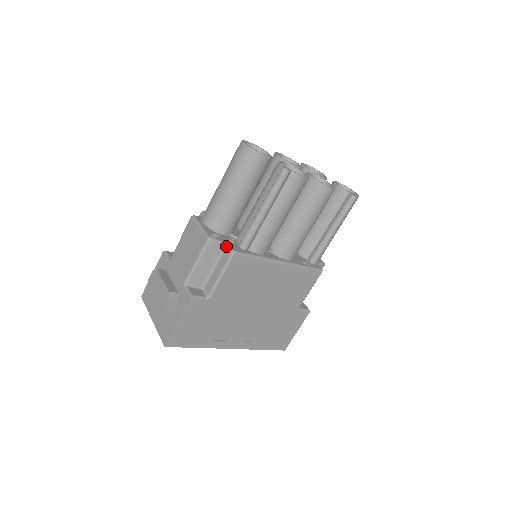
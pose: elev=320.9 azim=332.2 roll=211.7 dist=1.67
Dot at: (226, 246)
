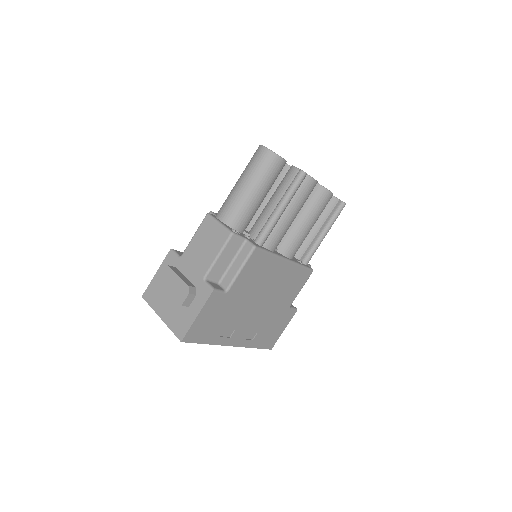
Dot at: (246, 241)
